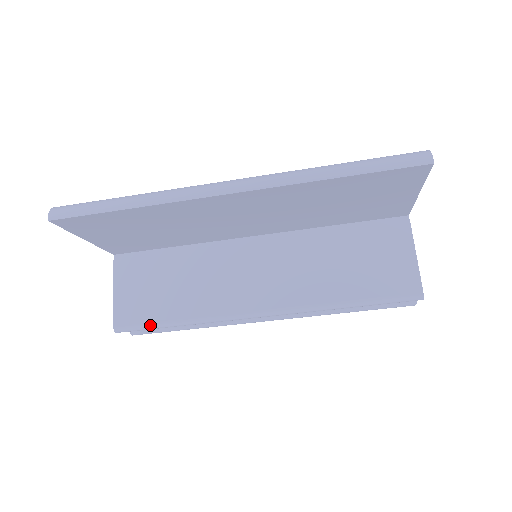
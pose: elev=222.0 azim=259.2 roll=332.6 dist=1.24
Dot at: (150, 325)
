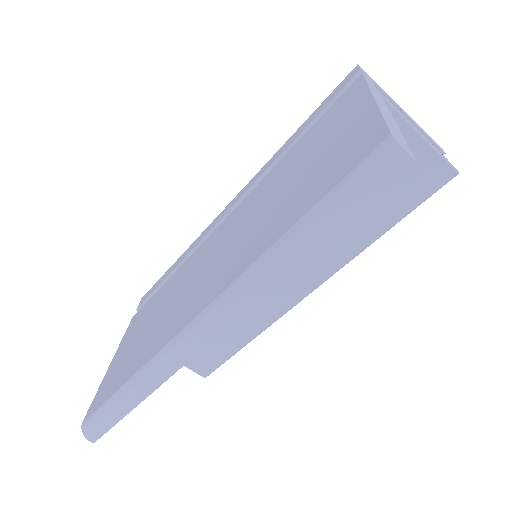
Dot at: (227, 359)
